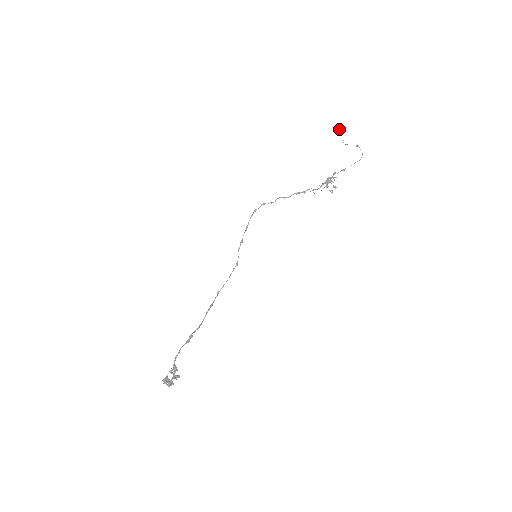
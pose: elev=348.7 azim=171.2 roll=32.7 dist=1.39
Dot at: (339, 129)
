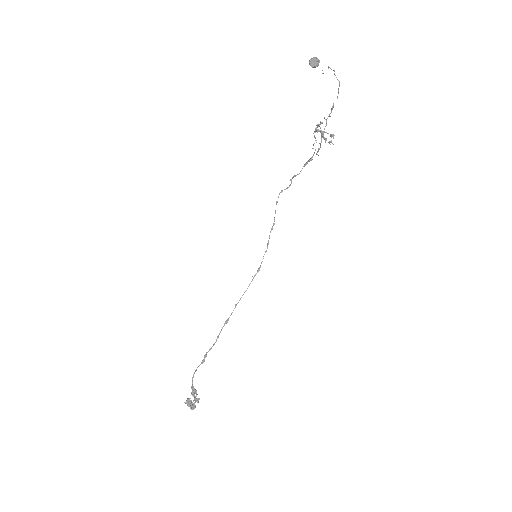
Dot at: (310, 61)
